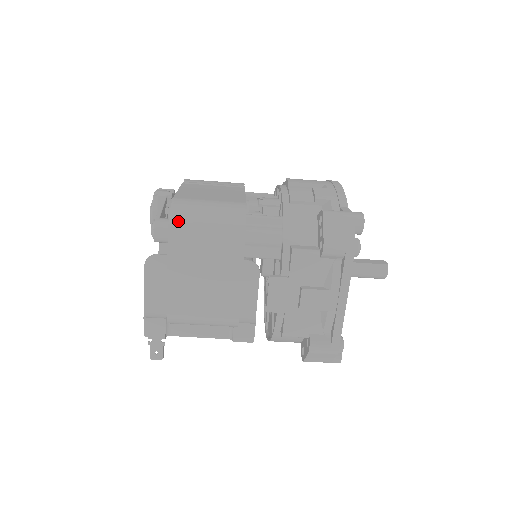
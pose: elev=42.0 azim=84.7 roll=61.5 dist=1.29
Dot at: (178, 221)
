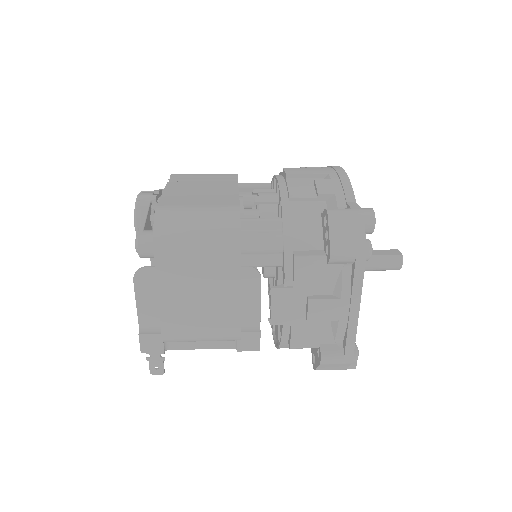
Dot at: (163, 235)
